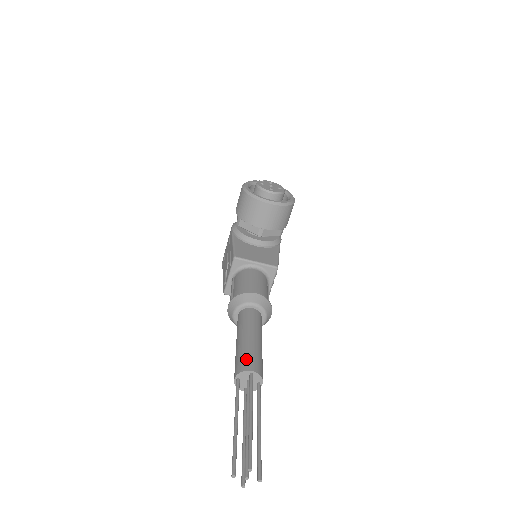
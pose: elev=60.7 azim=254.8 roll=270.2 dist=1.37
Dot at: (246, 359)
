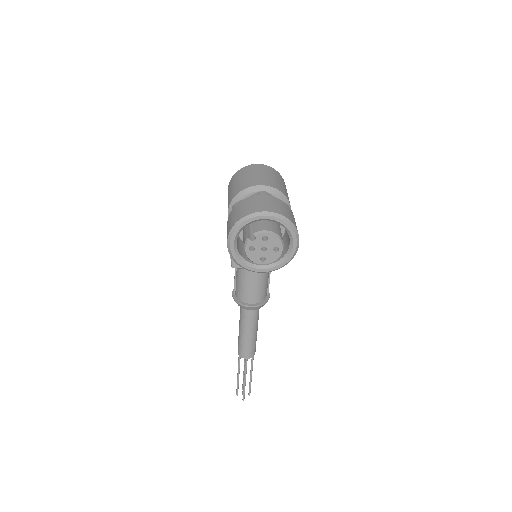
Dot at: (243, 351)
